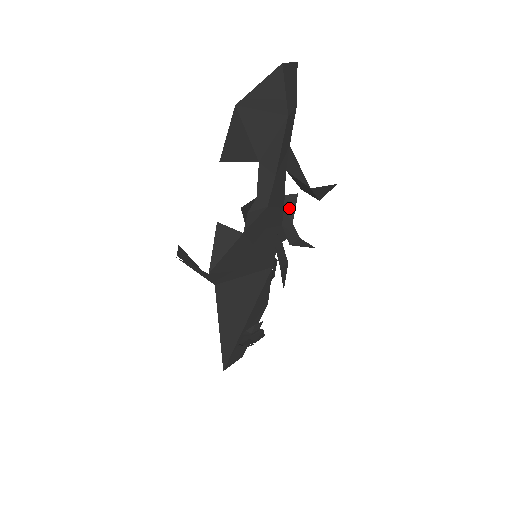
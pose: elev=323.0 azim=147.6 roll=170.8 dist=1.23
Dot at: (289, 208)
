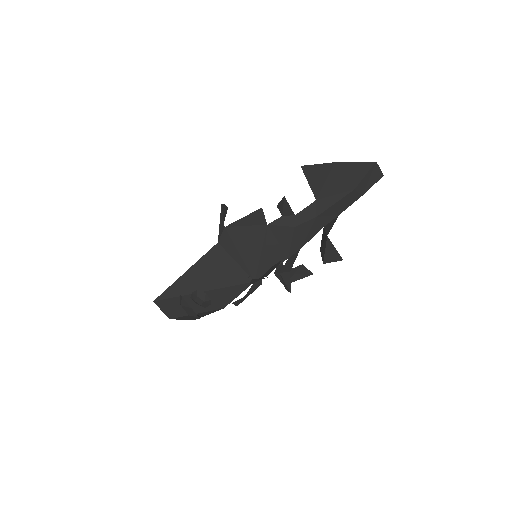
Dot at: (300, 274)
